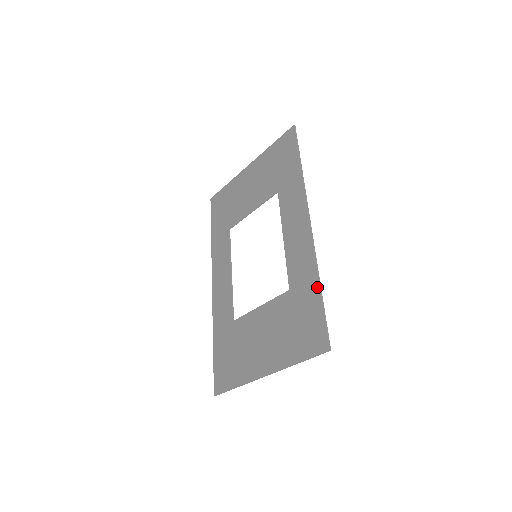
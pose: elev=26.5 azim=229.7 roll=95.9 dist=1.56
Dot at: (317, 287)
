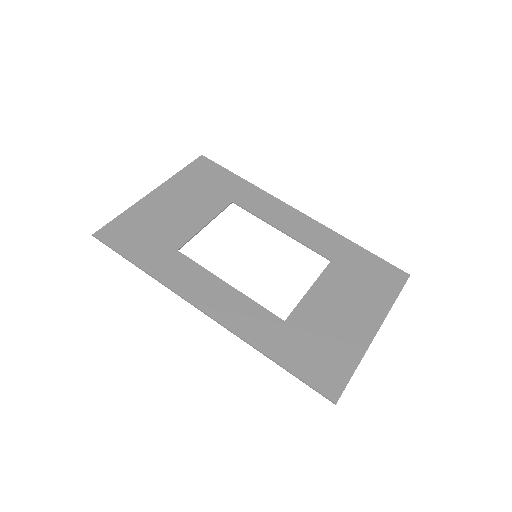
Dot at: (357, 246)
